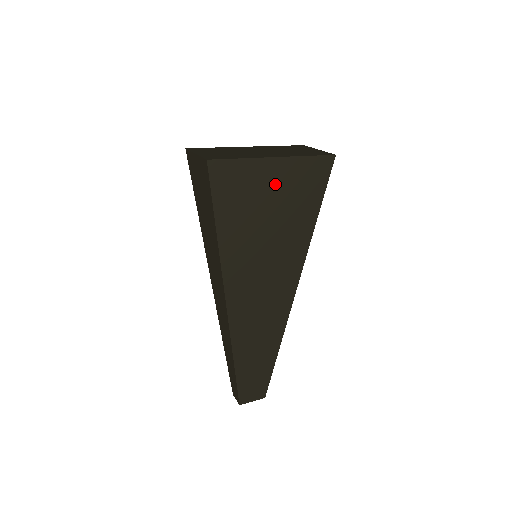
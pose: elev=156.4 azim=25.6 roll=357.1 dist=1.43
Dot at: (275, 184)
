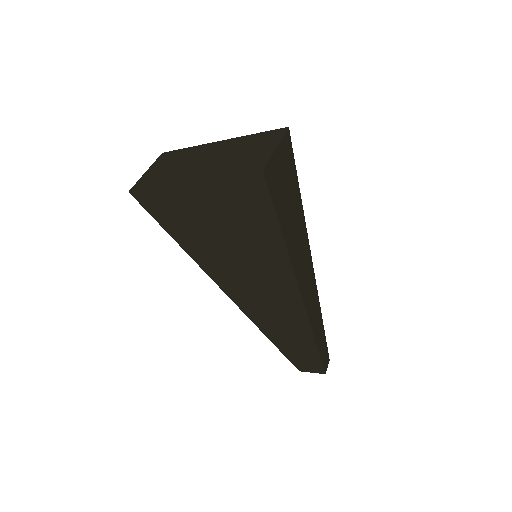
Dot at: (207, 206)
